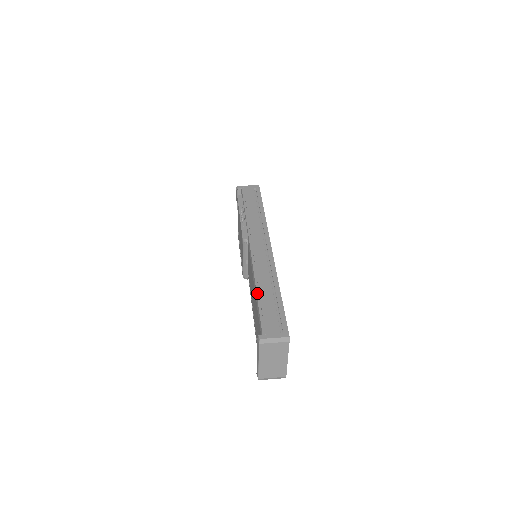
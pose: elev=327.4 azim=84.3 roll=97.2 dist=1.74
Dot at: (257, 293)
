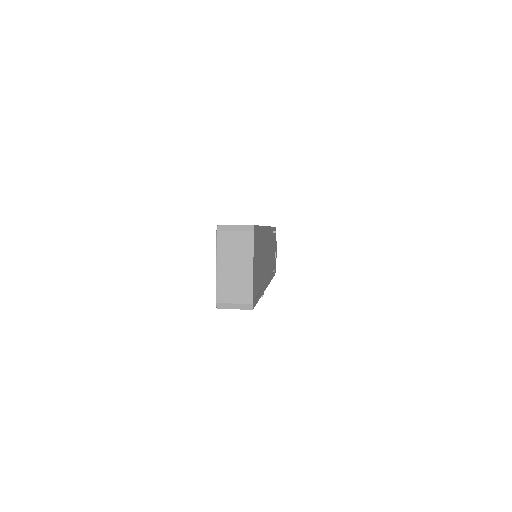
Dot at: occluded
